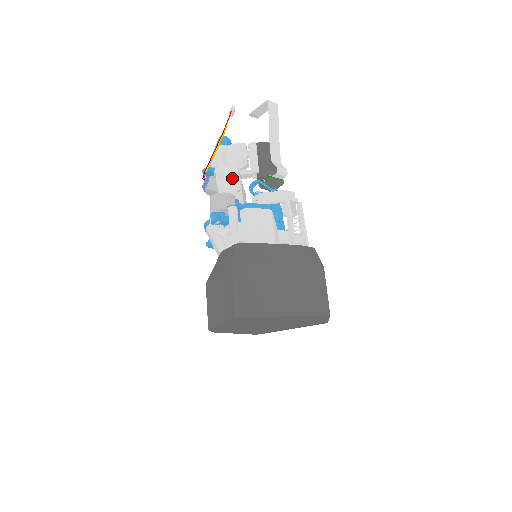
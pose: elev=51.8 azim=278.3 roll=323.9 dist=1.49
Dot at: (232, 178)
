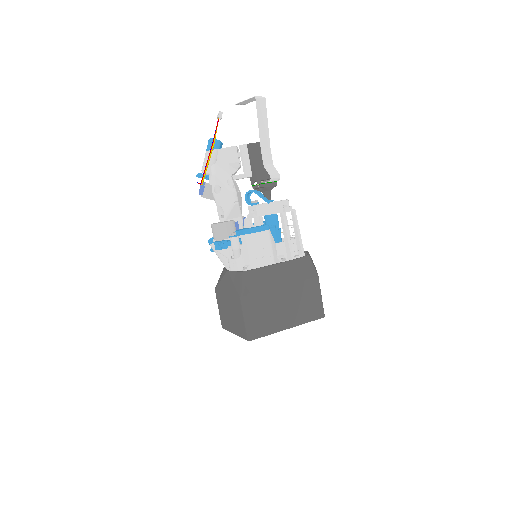
Dot at: (228, 190)
